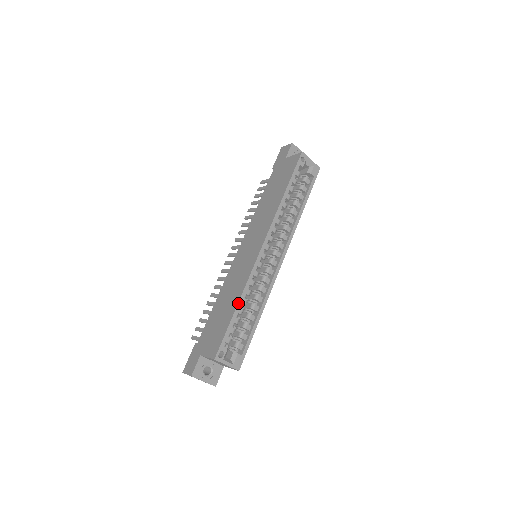
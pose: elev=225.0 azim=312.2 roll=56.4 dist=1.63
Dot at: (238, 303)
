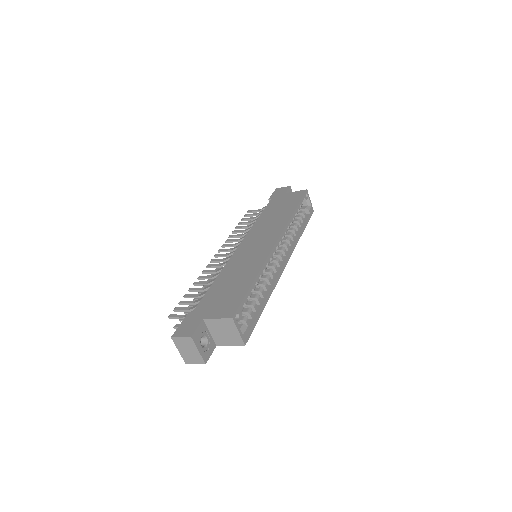
Dot at: (256, 276)
